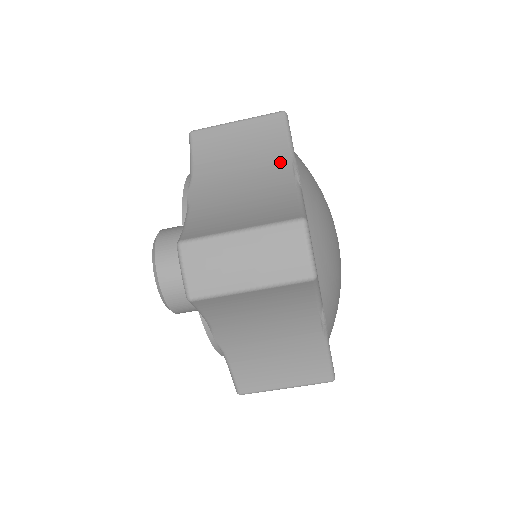
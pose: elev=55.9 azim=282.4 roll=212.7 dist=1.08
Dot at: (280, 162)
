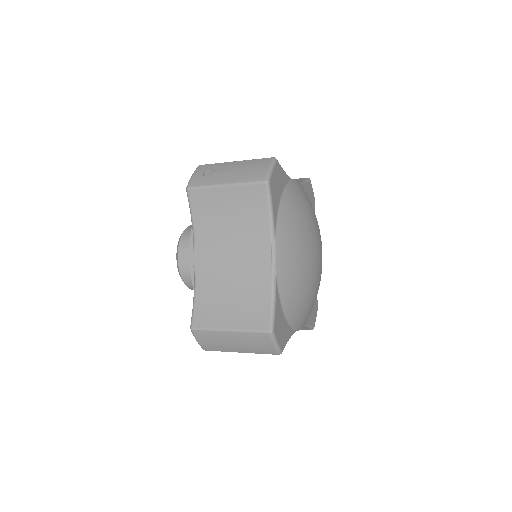
Dot at: (262, 242)
